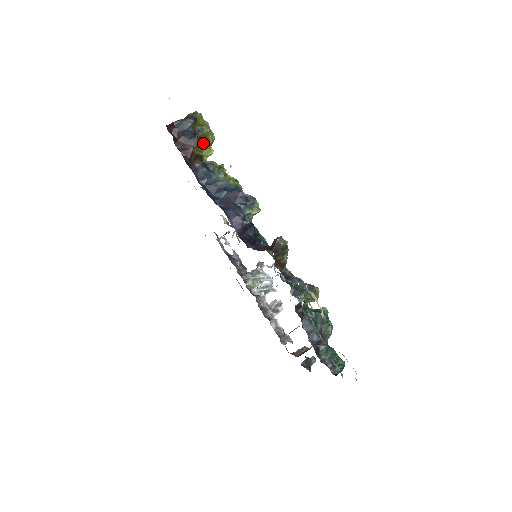
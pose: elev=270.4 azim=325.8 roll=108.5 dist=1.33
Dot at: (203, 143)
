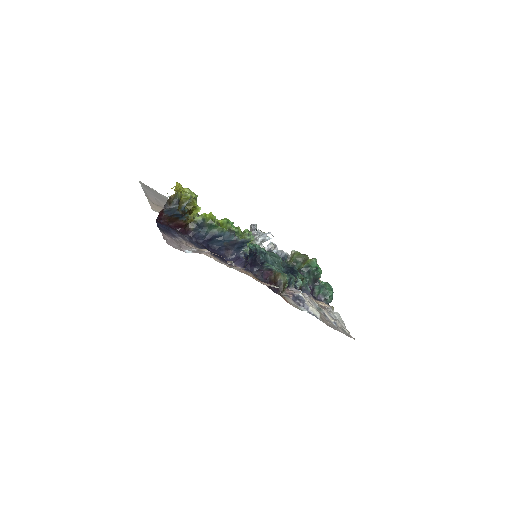
Dot at: (190, 210)
